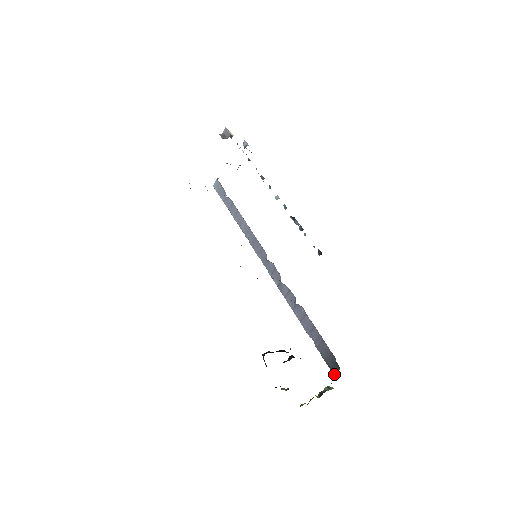
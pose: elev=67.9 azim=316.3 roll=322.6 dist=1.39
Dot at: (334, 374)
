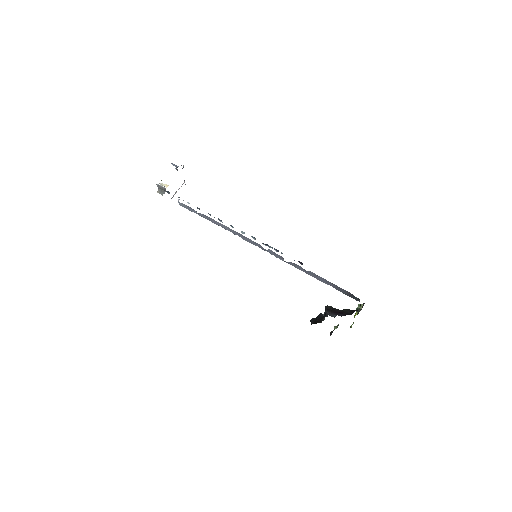
Dot at: occluded
